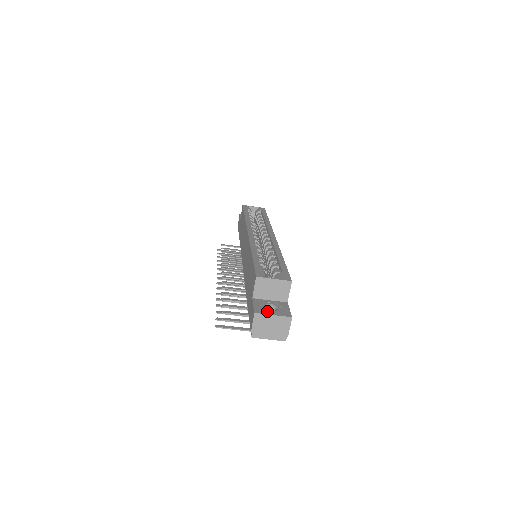
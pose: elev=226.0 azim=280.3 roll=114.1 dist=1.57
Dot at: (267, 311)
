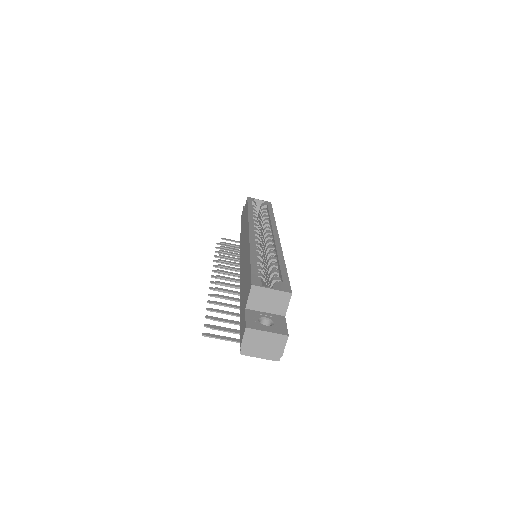
Dot at: (260, 326)
